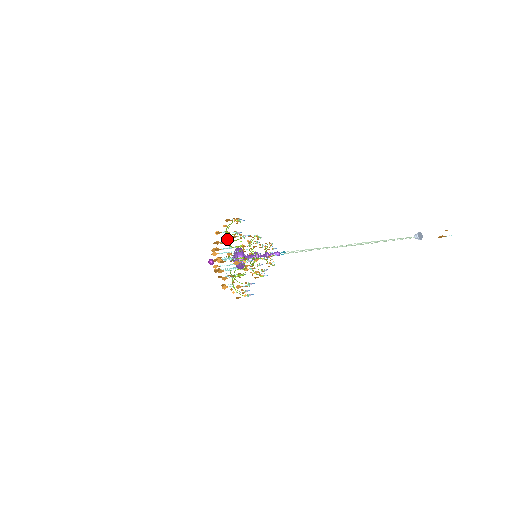
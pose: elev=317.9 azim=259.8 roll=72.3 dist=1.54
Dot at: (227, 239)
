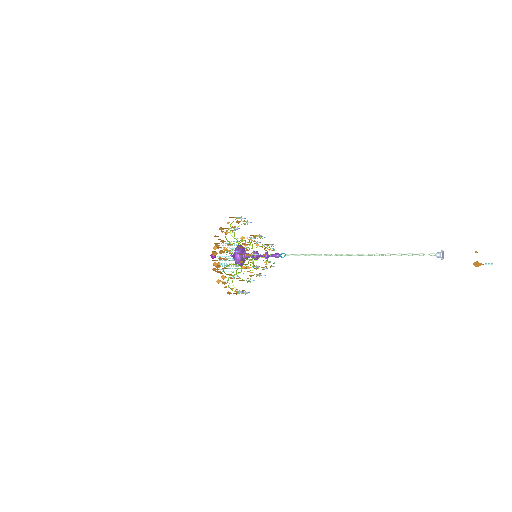
Dot at: occluded
